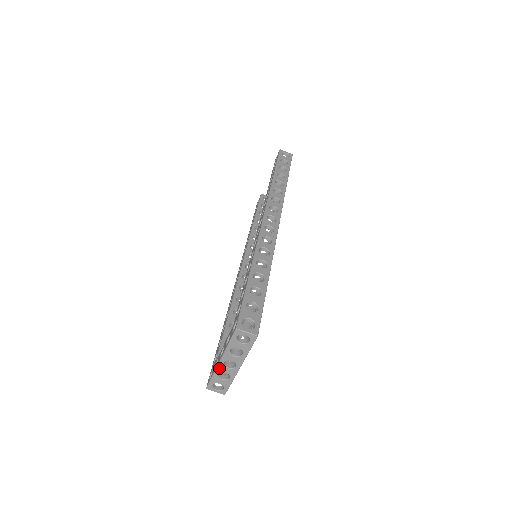
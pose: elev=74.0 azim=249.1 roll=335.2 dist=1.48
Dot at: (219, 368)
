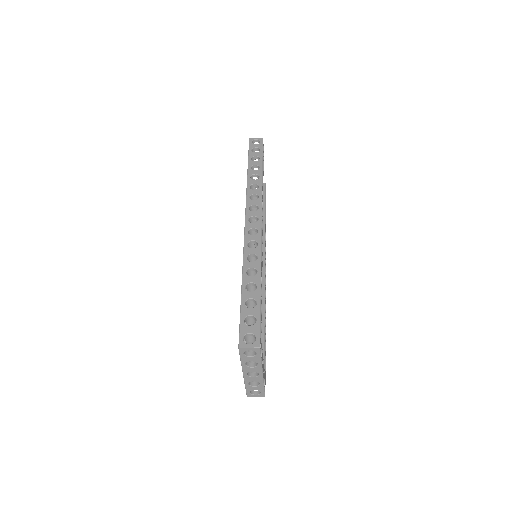
Dot at: (246, 379)
